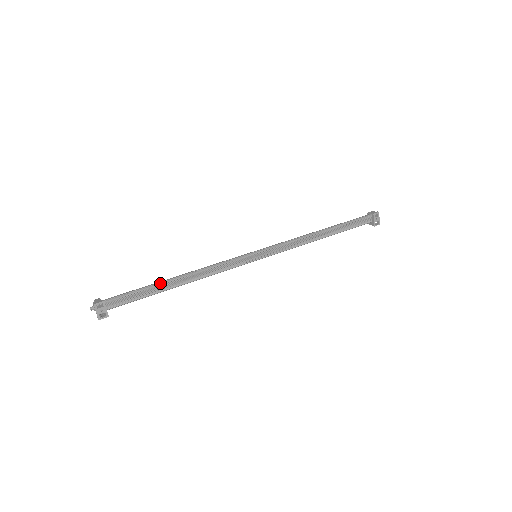
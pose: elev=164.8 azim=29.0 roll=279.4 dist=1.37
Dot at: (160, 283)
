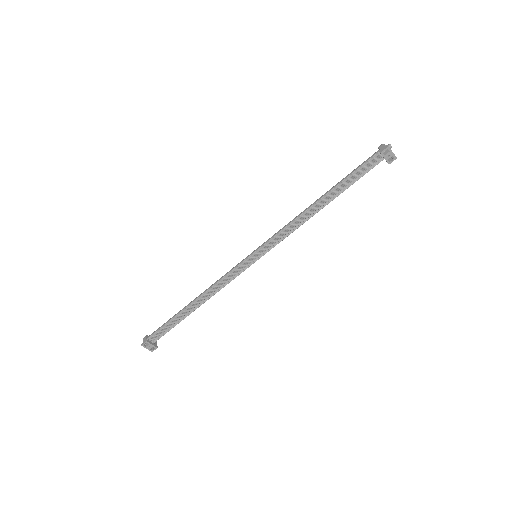
Dot at: (182, 312)
